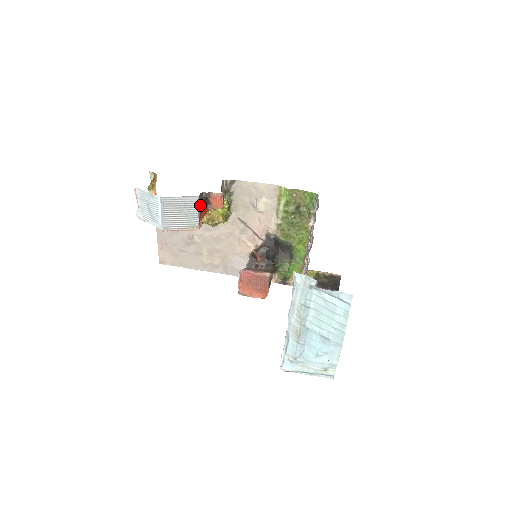
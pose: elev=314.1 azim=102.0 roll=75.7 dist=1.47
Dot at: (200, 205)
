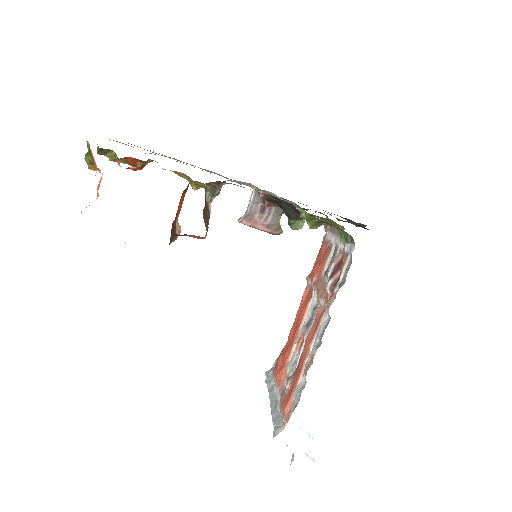
Dot at: occluded
